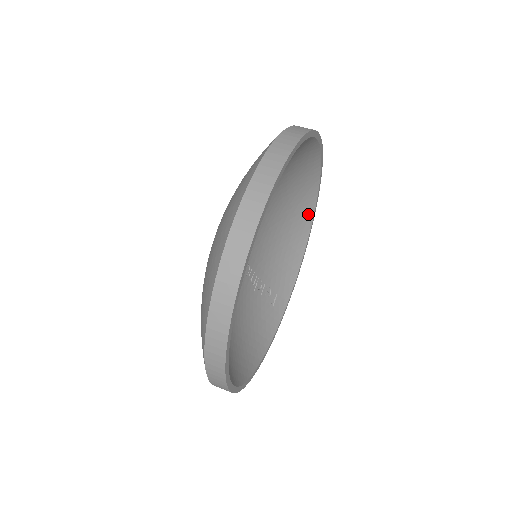
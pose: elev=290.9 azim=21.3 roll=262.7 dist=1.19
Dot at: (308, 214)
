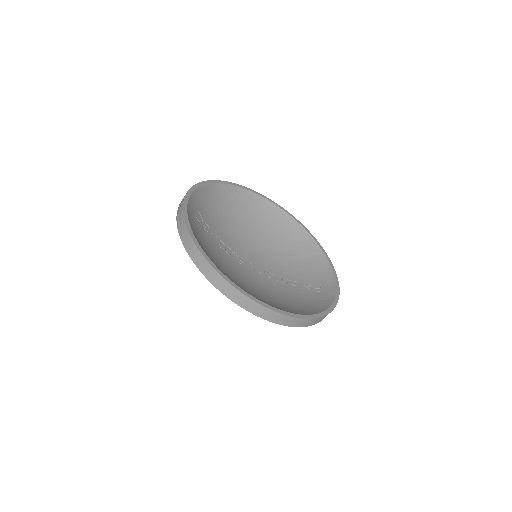
Dot at: (304, 235)
